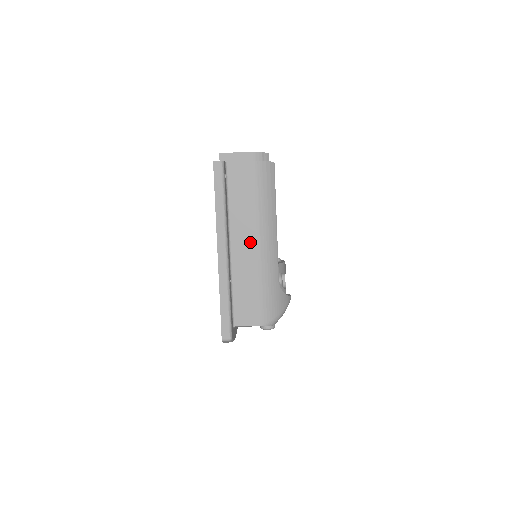
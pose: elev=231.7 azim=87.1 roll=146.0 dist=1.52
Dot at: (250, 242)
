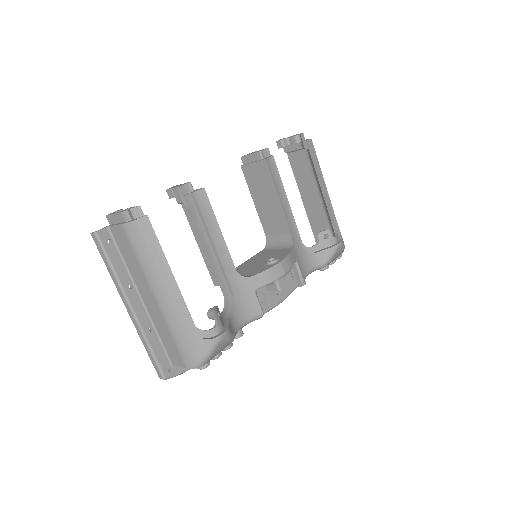
Dot at: (151, 297)
